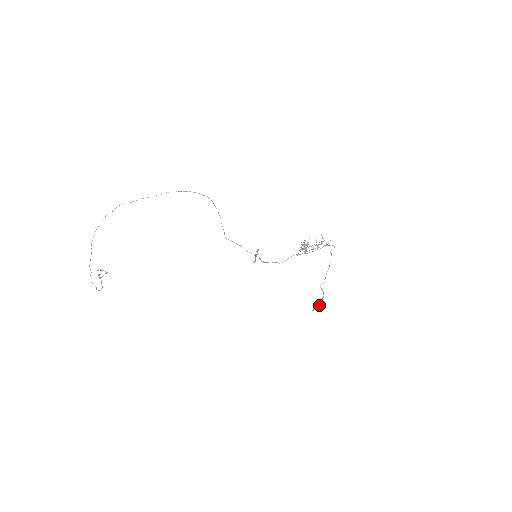
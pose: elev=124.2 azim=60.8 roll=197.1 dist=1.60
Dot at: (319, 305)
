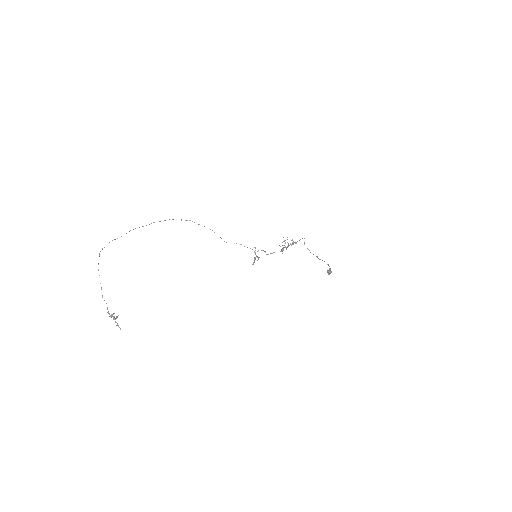
Dot at: (330, 270)
